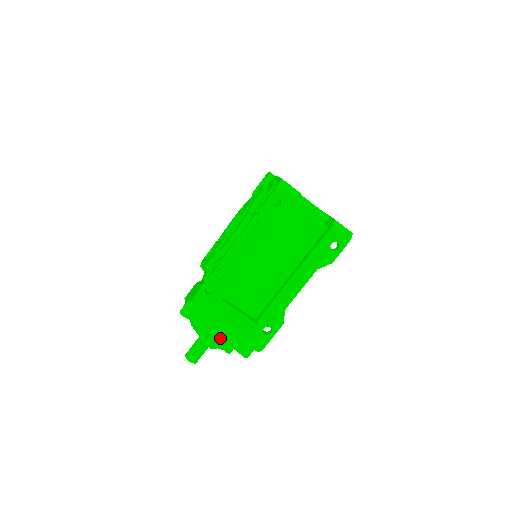
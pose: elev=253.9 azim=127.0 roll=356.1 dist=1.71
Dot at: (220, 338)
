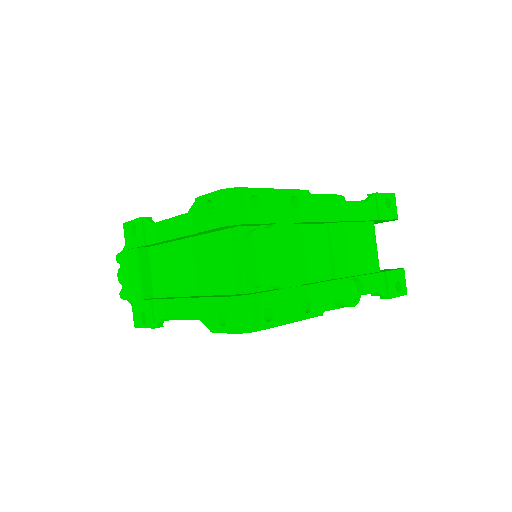
Dot at: (122, 278)
